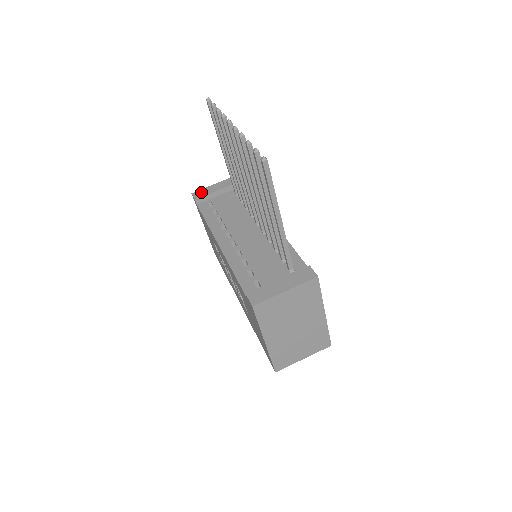
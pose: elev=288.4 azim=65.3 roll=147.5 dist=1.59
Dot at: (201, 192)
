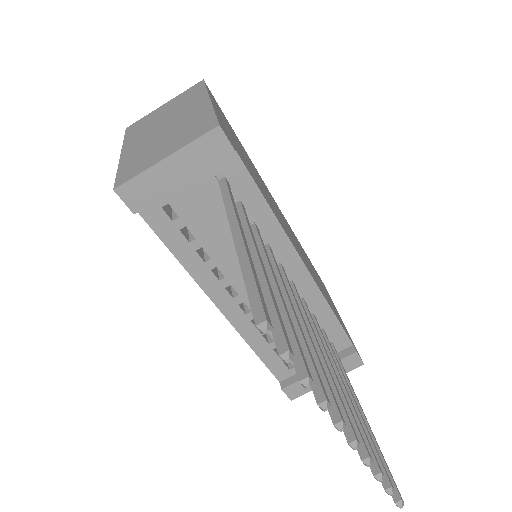
Dot at: (139, 189)
